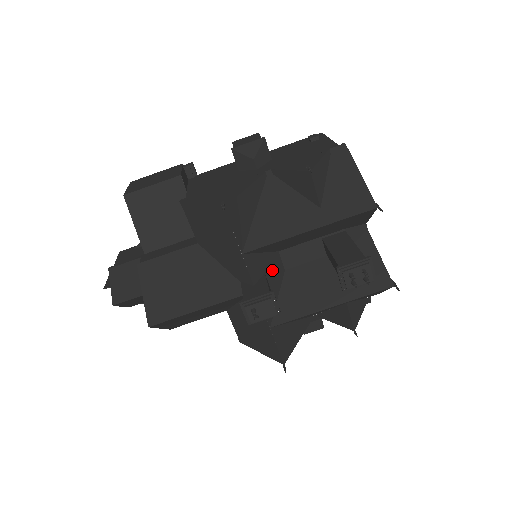
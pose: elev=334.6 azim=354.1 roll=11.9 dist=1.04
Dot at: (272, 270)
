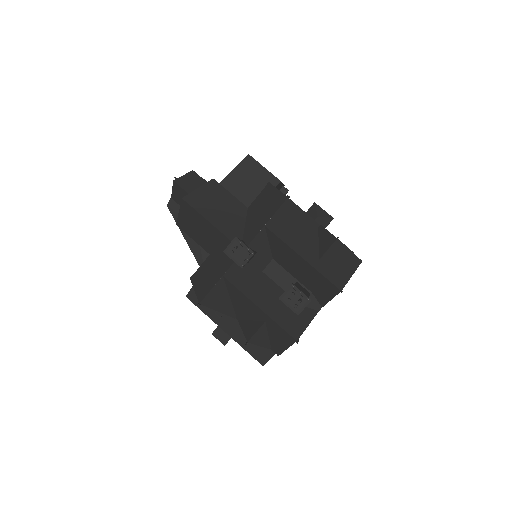
Dot at: (260, 259)
